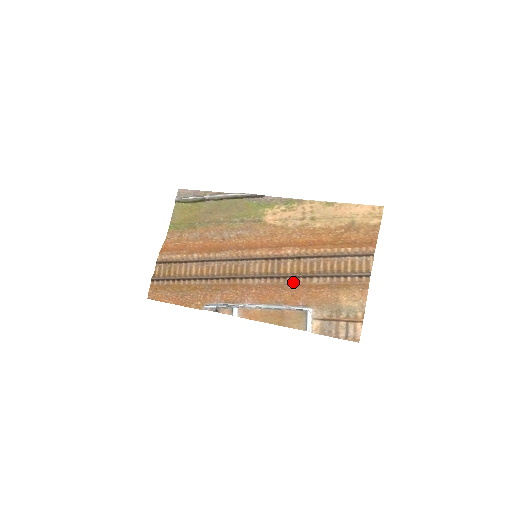
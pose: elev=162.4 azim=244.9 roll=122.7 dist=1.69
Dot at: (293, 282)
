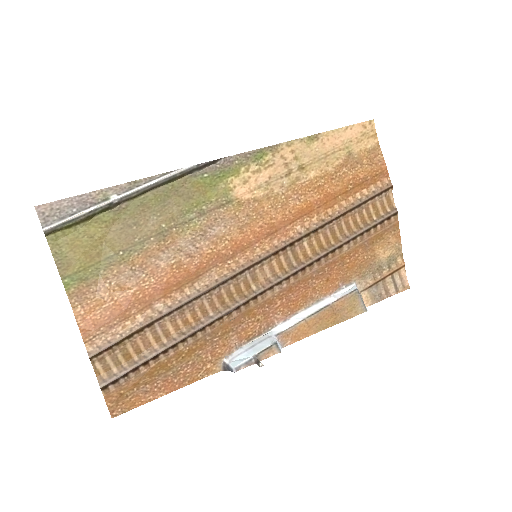
Dot at: (322, 264)
